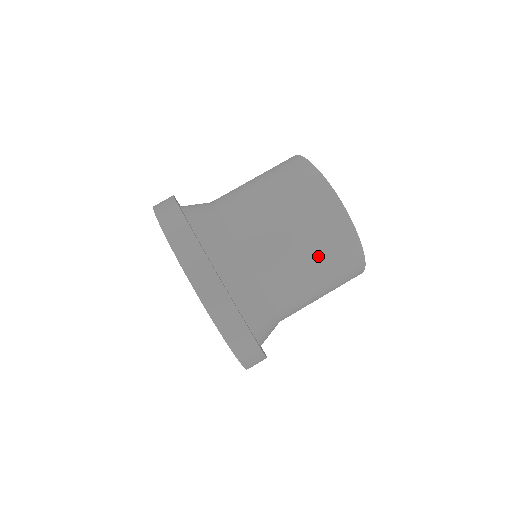
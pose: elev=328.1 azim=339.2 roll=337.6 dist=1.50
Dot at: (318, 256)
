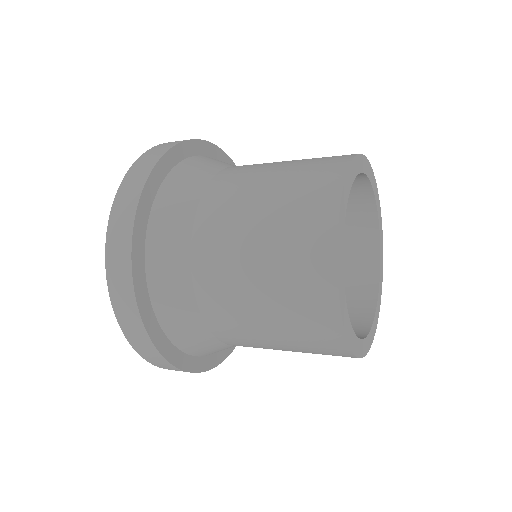
Dot at: (273, 214)
